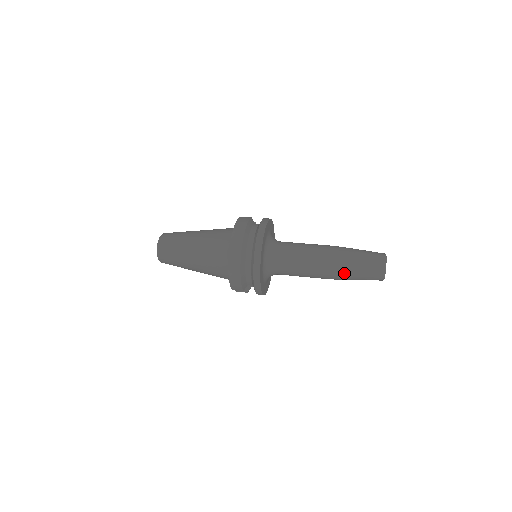
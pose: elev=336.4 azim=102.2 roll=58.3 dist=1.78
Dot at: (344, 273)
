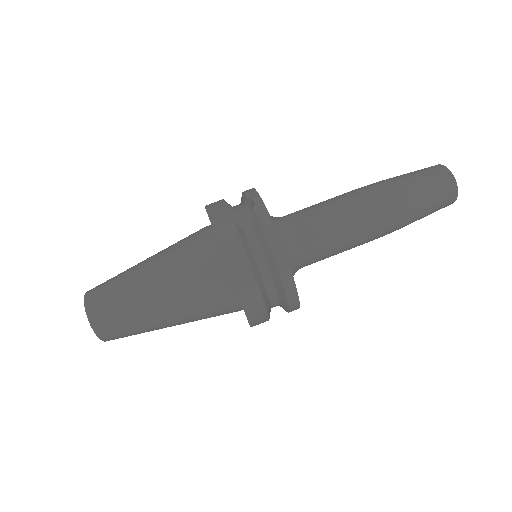
Dot at: occluded
